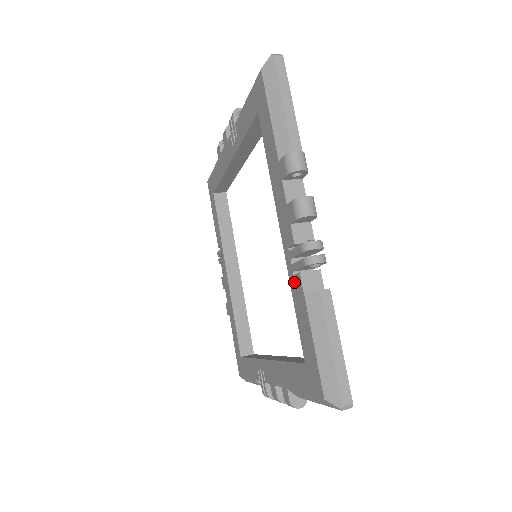
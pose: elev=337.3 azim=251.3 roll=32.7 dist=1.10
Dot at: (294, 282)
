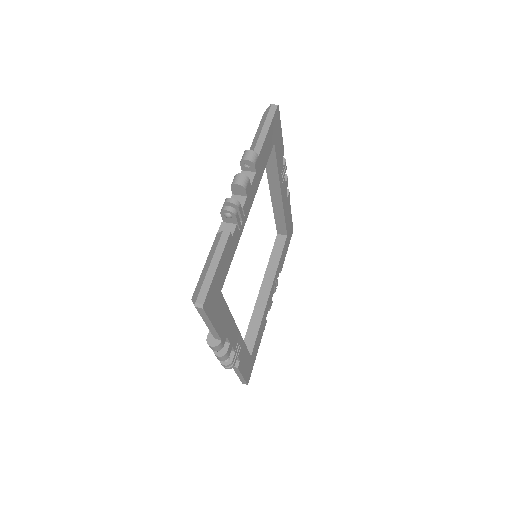
Dot at: occluded
